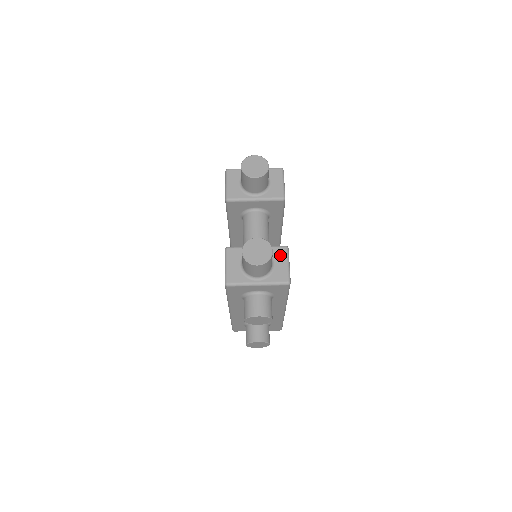
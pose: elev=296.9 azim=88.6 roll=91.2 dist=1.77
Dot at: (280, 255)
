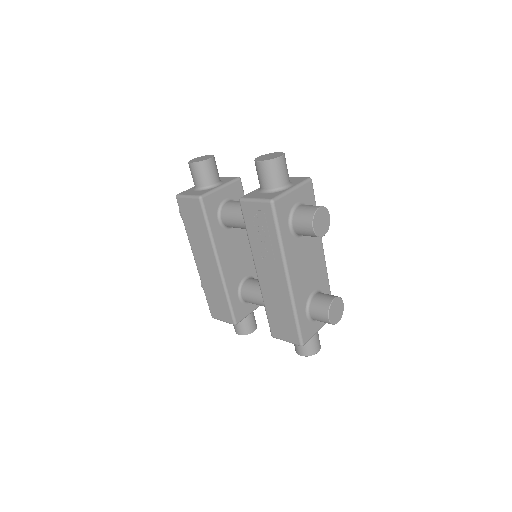
Dot at: occluded
